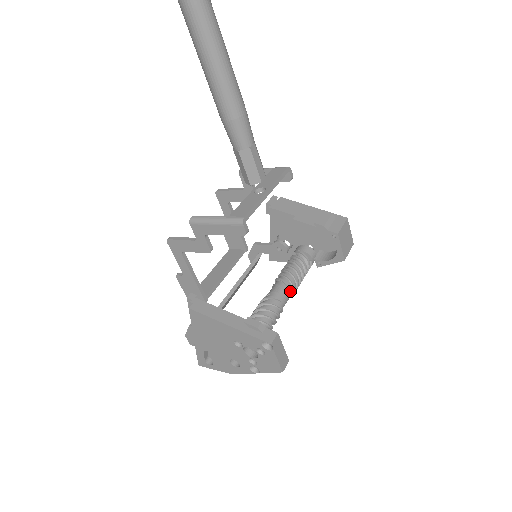
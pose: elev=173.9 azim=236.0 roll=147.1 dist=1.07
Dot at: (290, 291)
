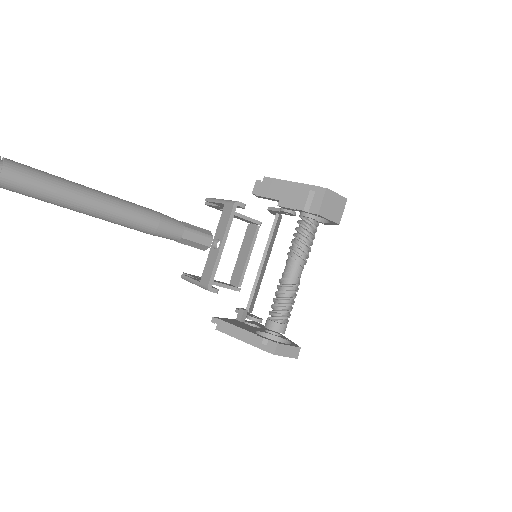
Dot at: (300, 265)
